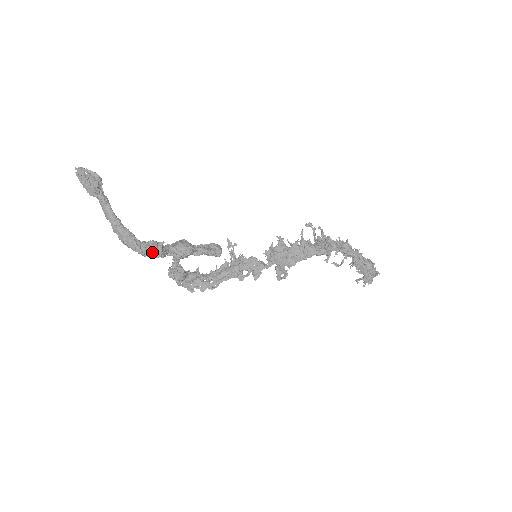
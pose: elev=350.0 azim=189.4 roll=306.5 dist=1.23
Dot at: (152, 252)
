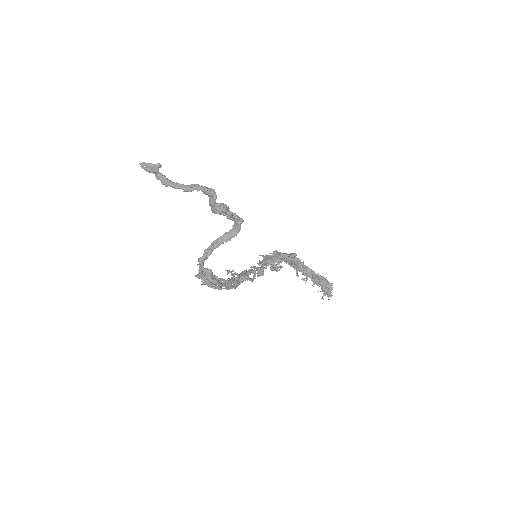
Dot at: (211, 189)
